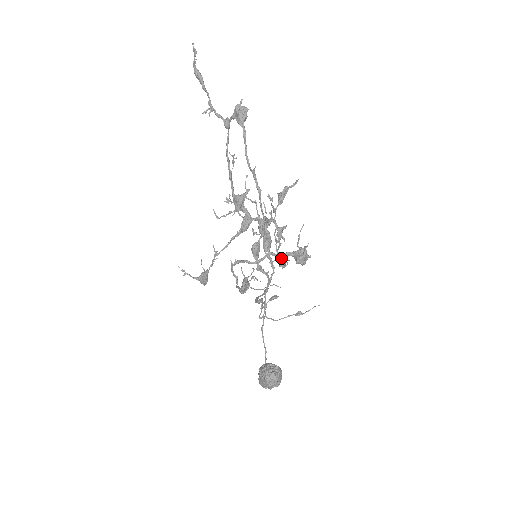
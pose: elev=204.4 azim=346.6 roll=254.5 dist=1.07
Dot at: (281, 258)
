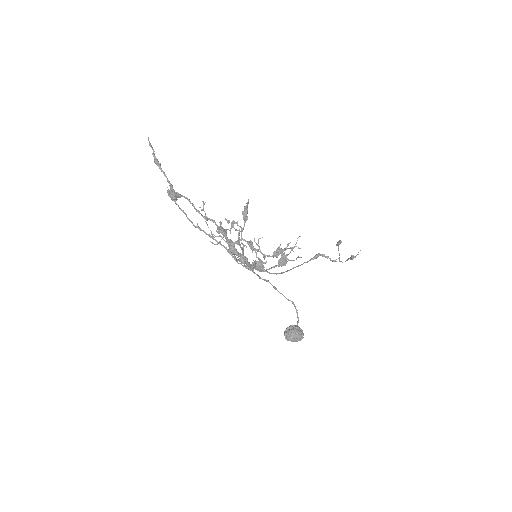
Dot at: (277, 249)
